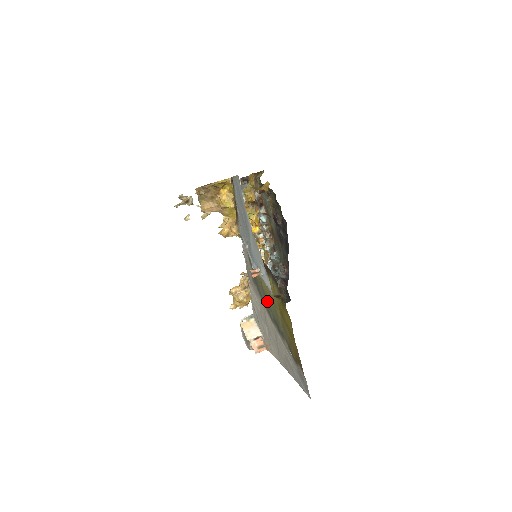
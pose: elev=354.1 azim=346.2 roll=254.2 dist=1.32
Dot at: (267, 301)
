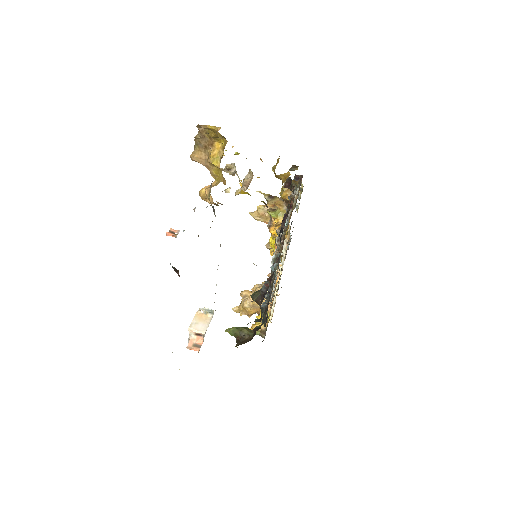
Dot at: occluded
